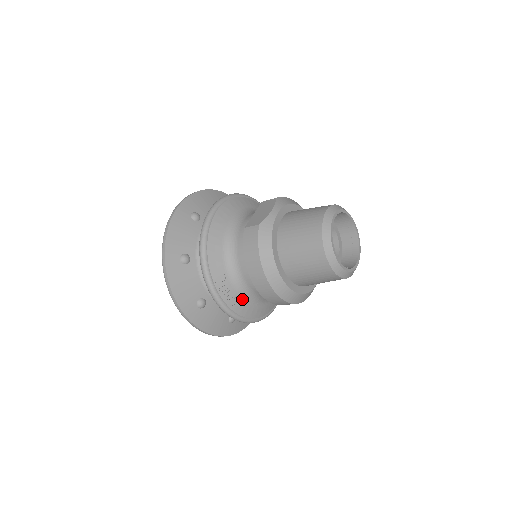
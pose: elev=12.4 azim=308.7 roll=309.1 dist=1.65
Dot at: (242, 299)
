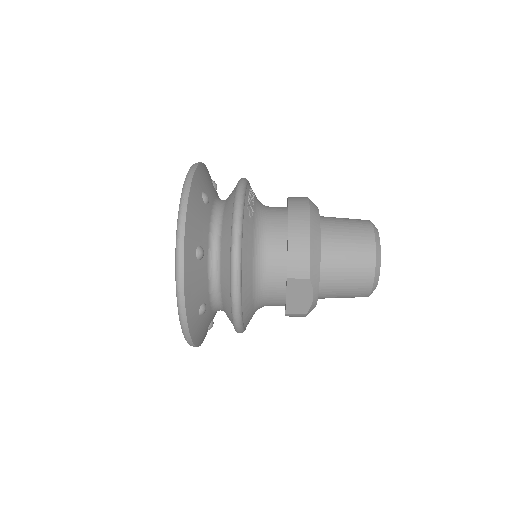
Dot at: occluded
